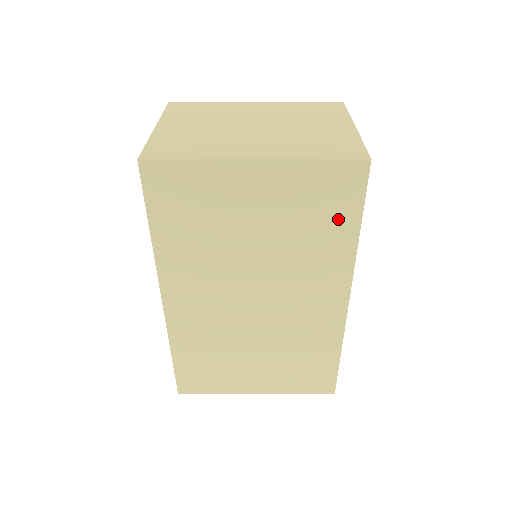
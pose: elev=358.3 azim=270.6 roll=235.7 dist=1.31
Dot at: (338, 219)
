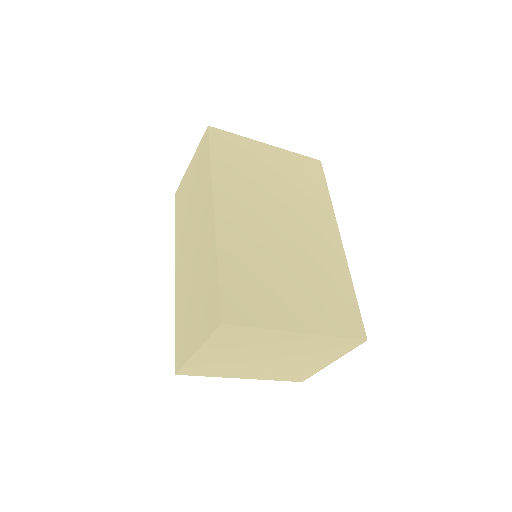
Dot at: (316, 184)
